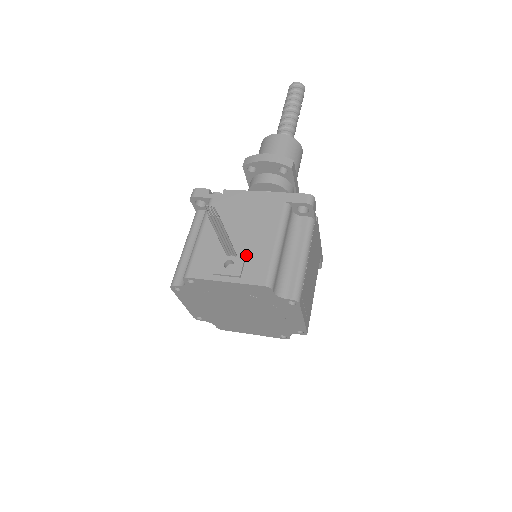
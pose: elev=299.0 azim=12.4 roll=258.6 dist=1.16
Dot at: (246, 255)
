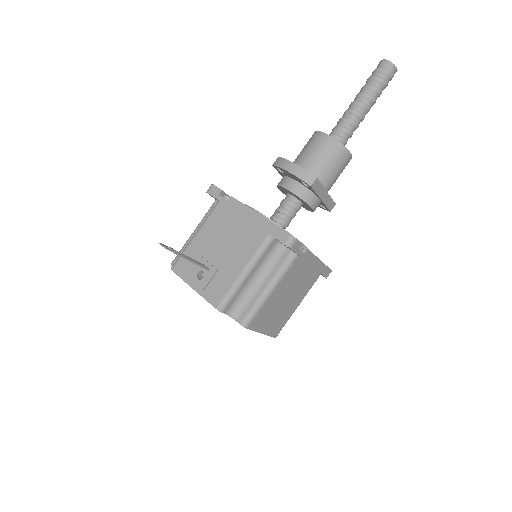
Dot at: (216, 272)
